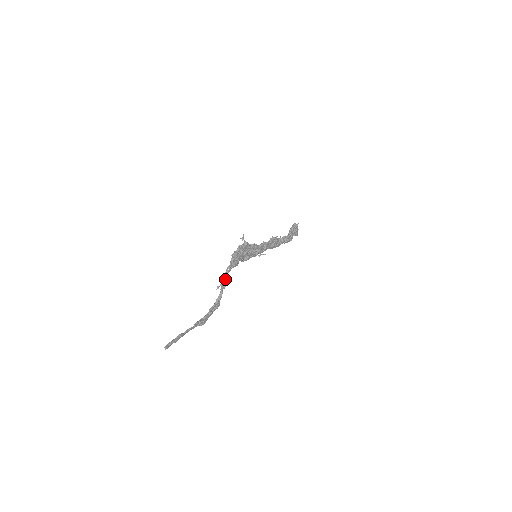
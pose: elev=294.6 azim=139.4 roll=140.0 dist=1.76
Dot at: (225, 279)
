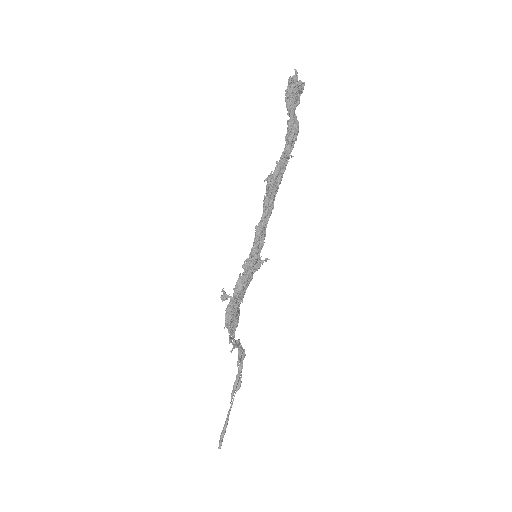
Dot at: (234, 343)
